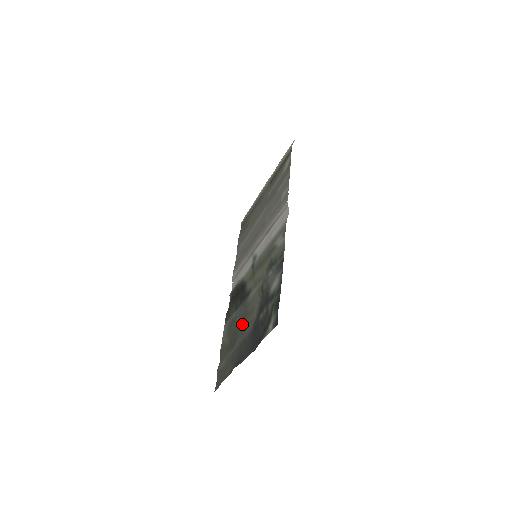
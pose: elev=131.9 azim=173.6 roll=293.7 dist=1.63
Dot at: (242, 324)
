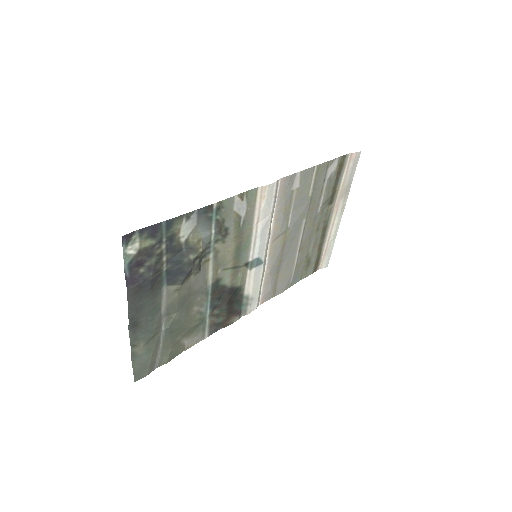
Dot at: (182, 304)
